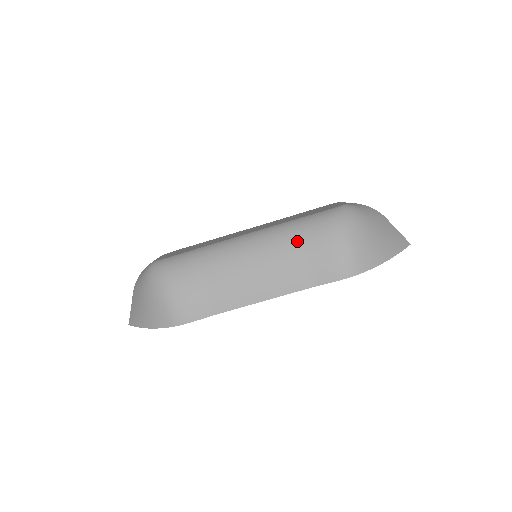
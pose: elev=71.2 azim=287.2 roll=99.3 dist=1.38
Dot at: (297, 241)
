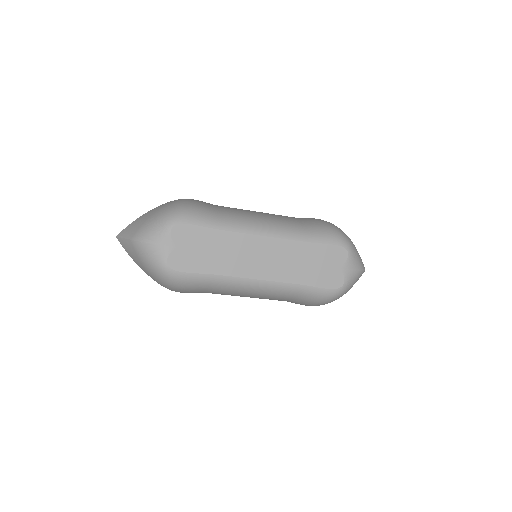
Dot at: (291, 299)
